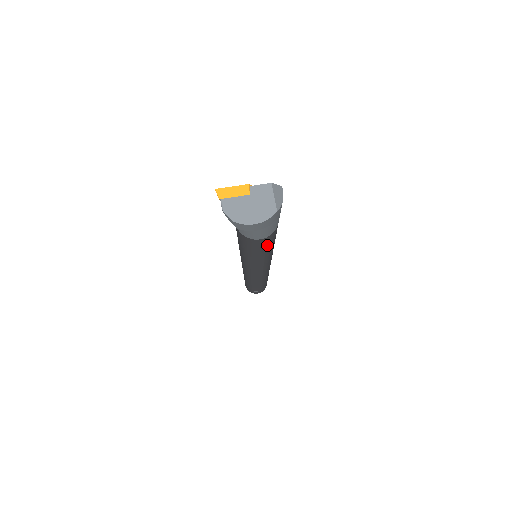
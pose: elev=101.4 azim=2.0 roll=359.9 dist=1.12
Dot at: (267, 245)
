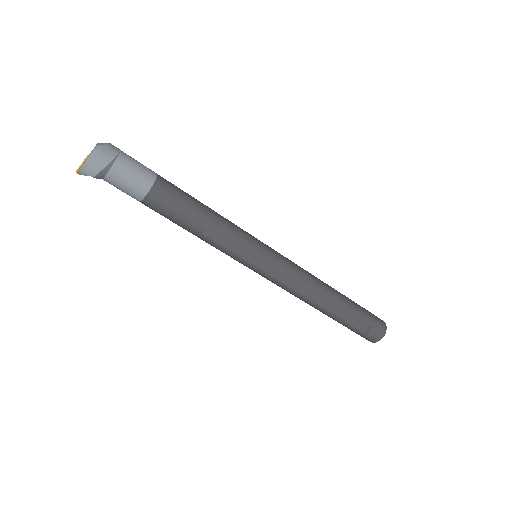
Dot at: (179, 202)
